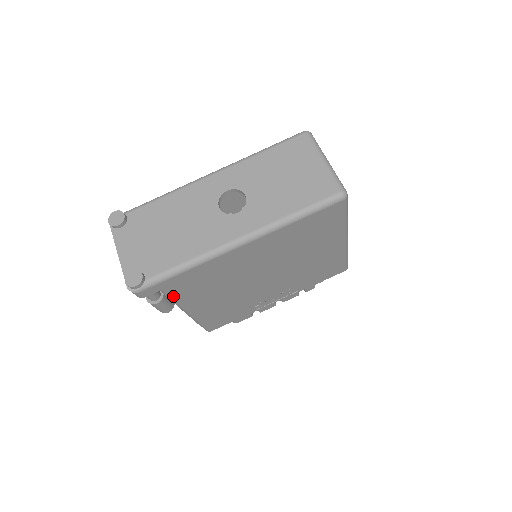
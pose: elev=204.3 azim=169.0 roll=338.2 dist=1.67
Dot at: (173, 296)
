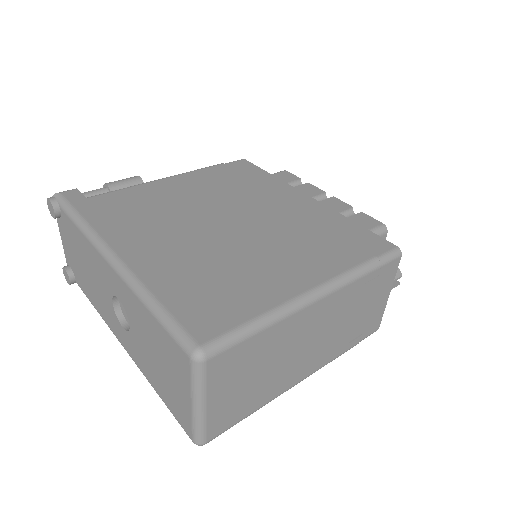
Dot at: occluded
